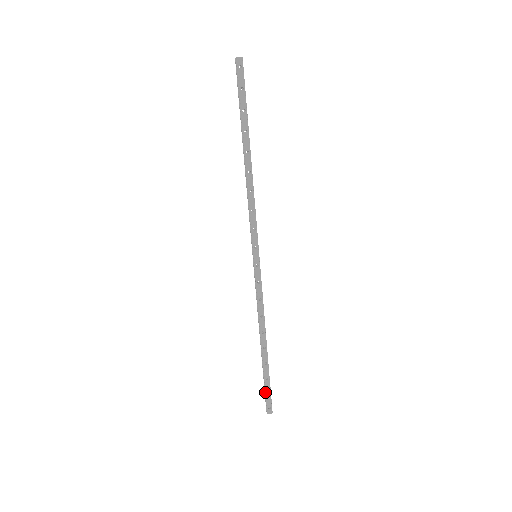
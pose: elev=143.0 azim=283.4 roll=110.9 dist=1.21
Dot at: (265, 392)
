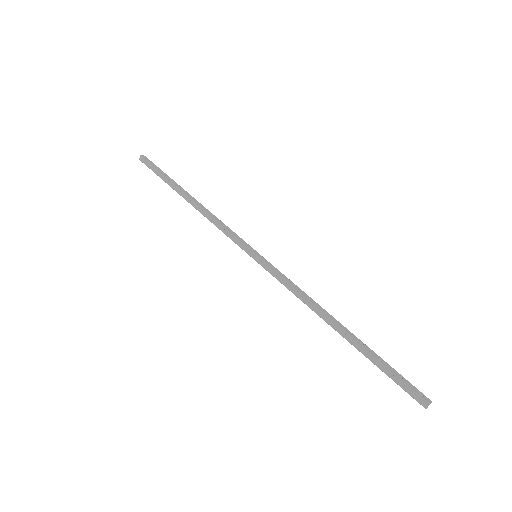
Dot at: (396, 378)
